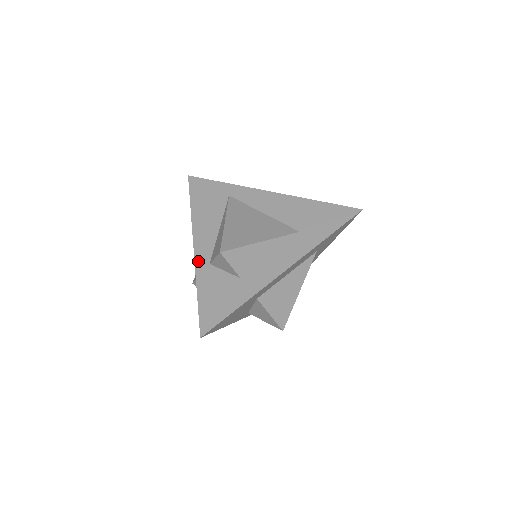
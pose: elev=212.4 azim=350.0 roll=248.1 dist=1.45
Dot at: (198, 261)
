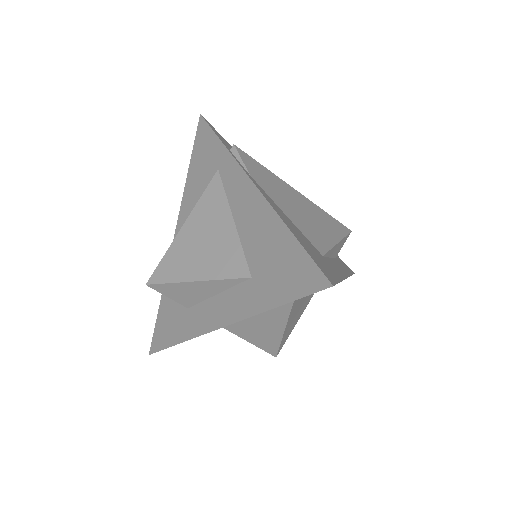
Dot at: occluded
